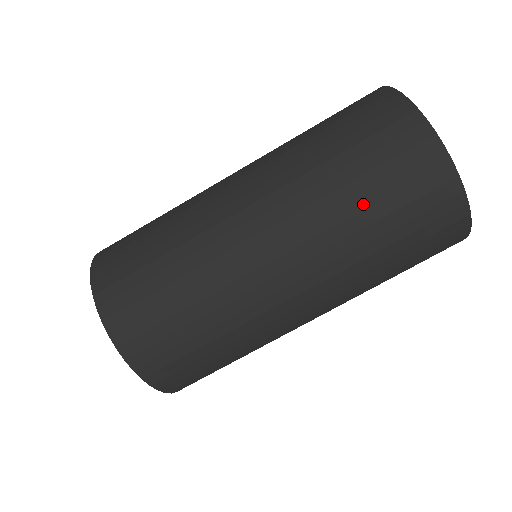
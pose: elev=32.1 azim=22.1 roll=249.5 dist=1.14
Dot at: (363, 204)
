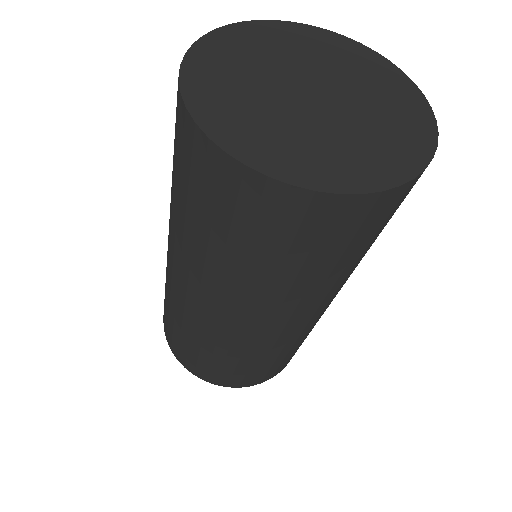
Dot at: (219, 245)
